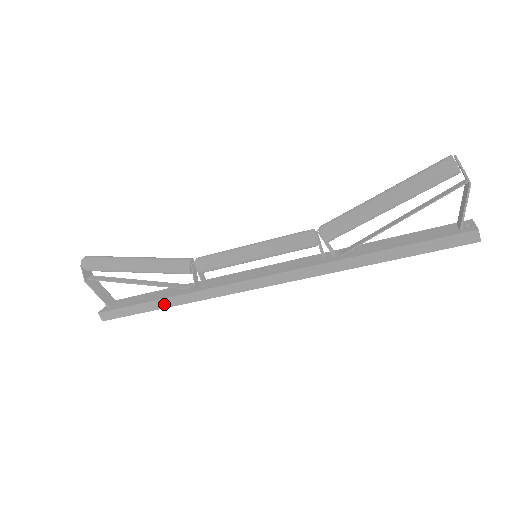
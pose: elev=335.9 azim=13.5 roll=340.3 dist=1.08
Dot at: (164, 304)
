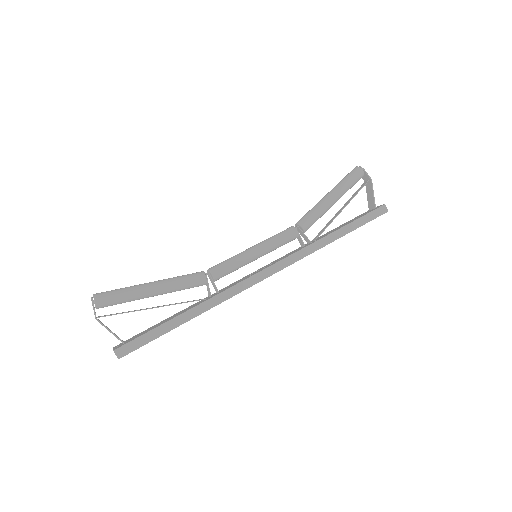
Dot at: (187, 317)
